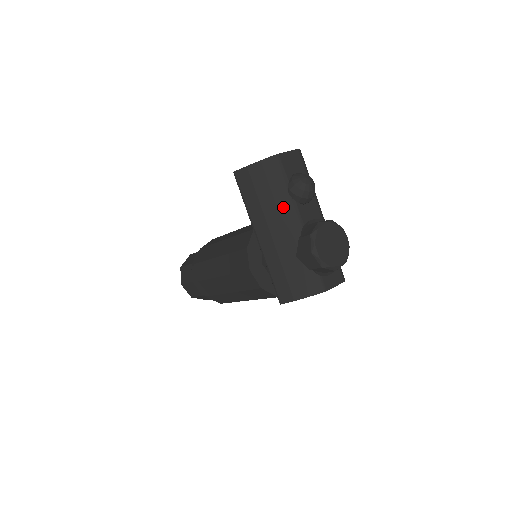
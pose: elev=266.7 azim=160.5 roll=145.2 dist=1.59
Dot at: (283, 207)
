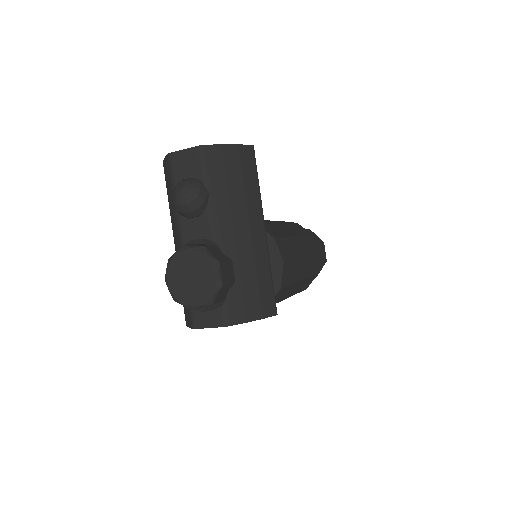
Dot at: (173, 217)
